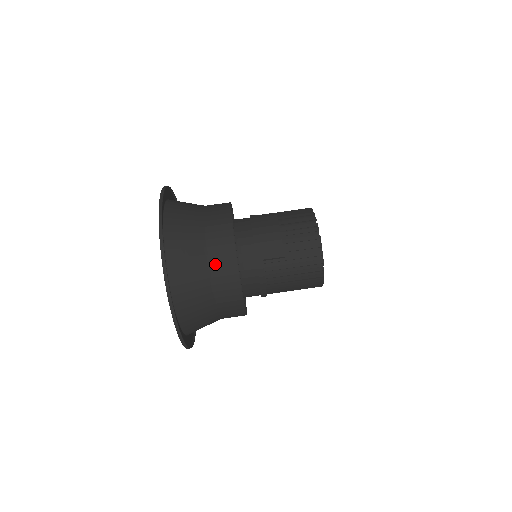
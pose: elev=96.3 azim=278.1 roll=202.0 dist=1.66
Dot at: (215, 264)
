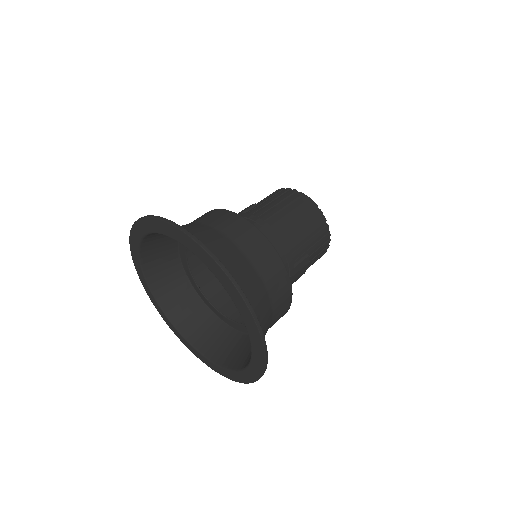
Dot at: occluded
